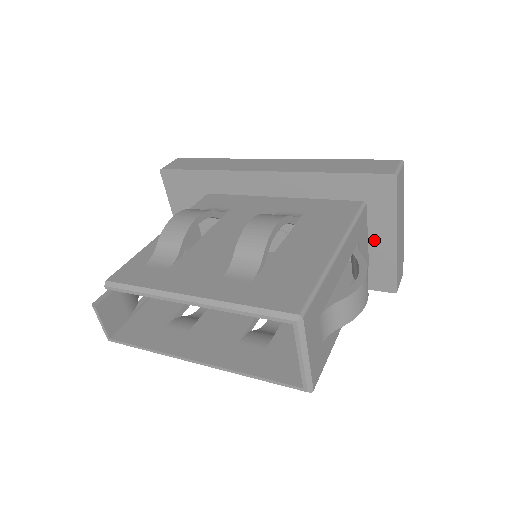
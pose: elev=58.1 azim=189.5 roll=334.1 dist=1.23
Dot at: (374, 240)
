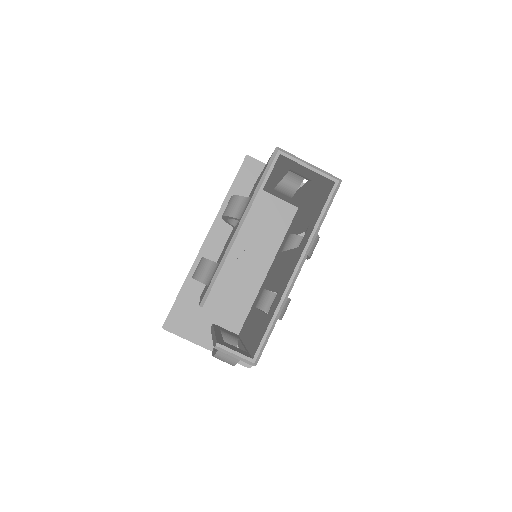
Dot at: occluded
